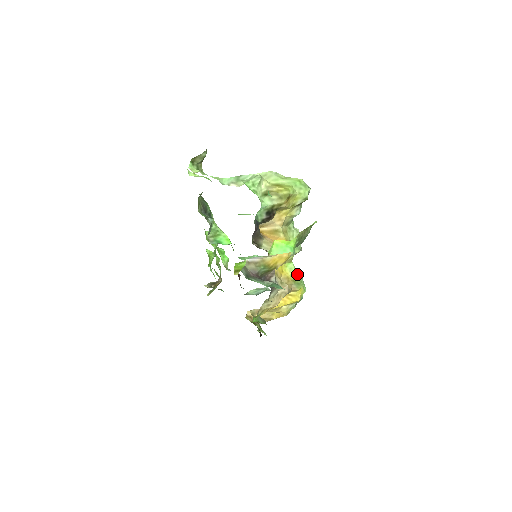
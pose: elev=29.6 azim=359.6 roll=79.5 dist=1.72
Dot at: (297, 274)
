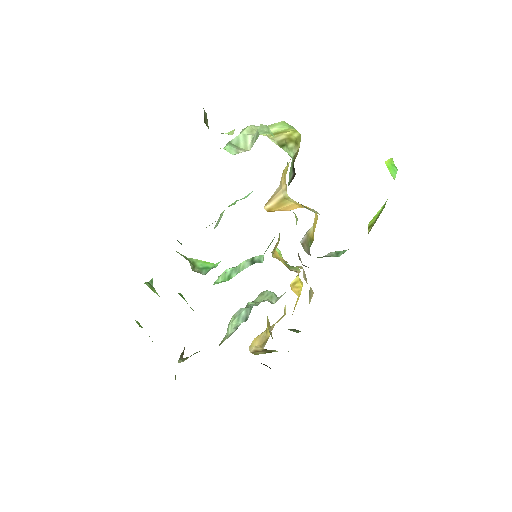
Dot at: occluded
